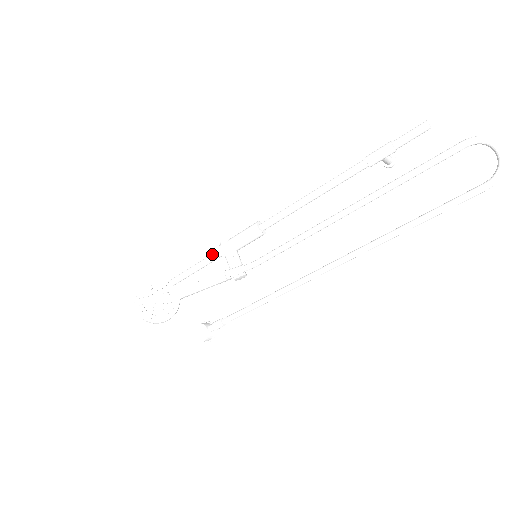
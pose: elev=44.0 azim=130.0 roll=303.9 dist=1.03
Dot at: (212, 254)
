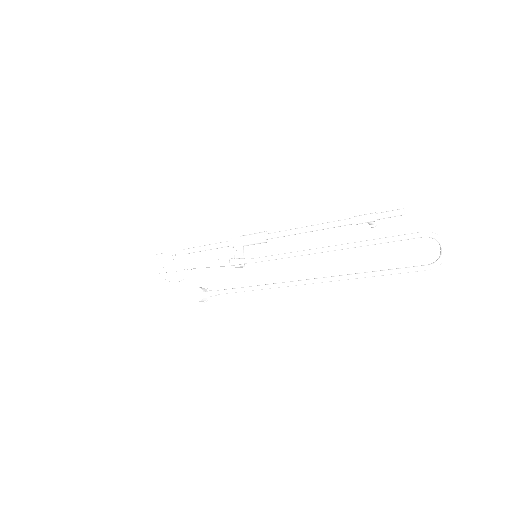
Dot at: (224, 242)
